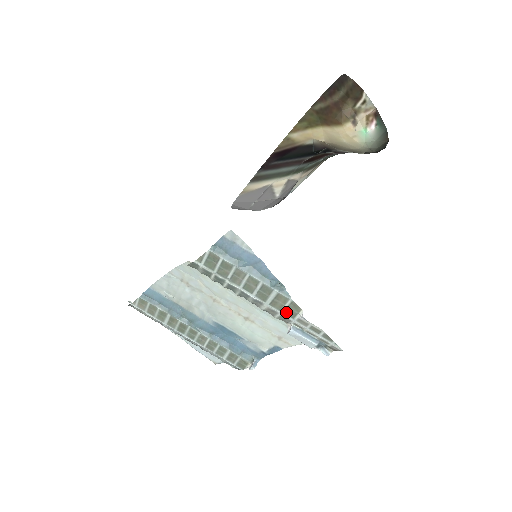
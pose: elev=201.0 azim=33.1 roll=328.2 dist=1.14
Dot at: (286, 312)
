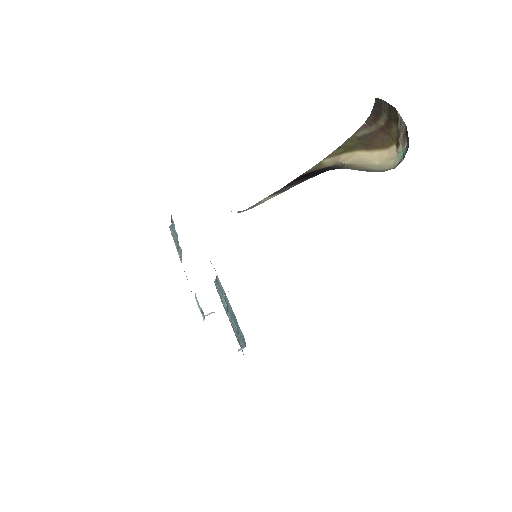
Dot at: occluded
